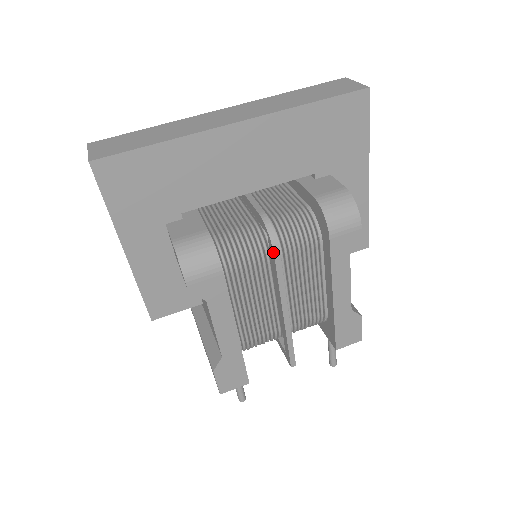
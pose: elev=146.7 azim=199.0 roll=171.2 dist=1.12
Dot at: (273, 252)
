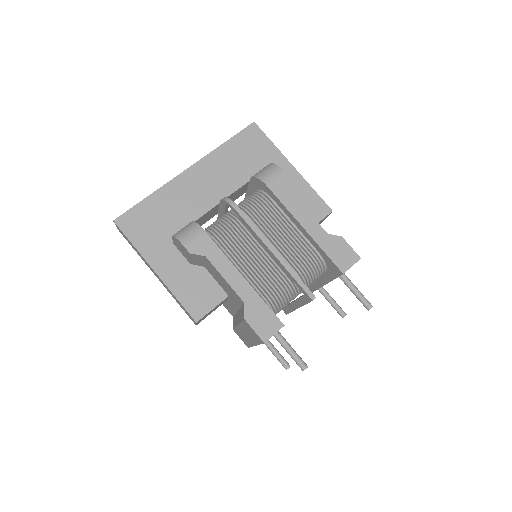
Dot at: (233, 208)
